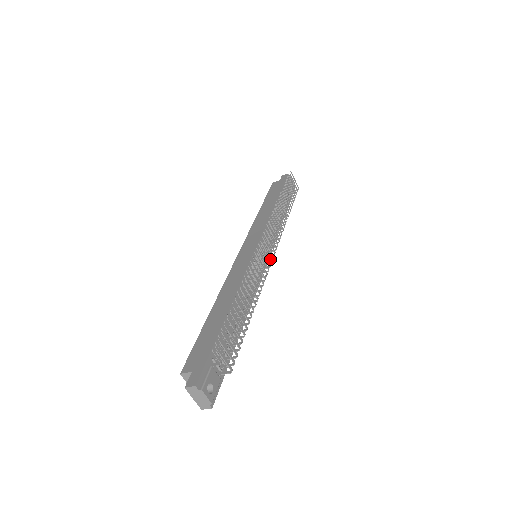
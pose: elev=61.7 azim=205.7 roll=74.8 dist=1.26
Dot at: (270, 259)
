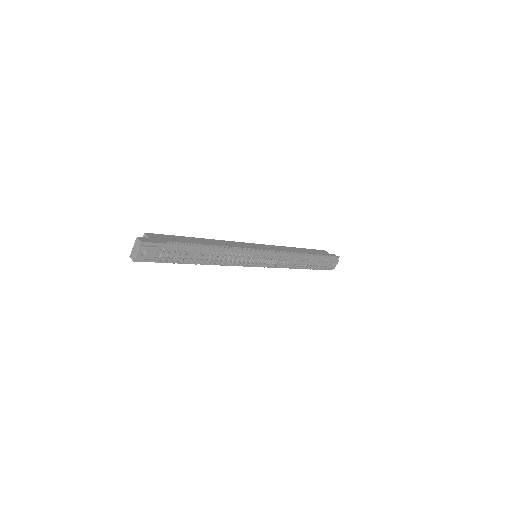
Dot at: (258, 264)
